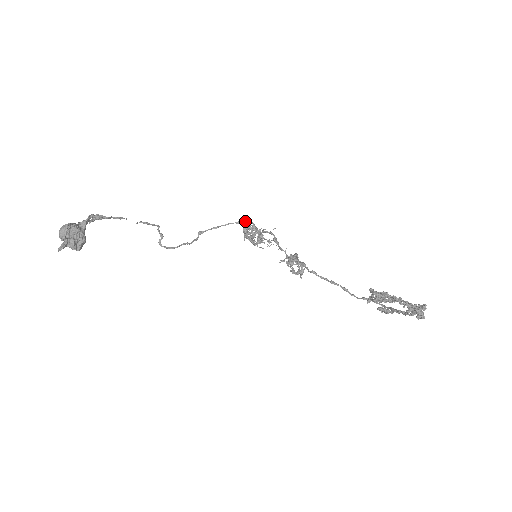
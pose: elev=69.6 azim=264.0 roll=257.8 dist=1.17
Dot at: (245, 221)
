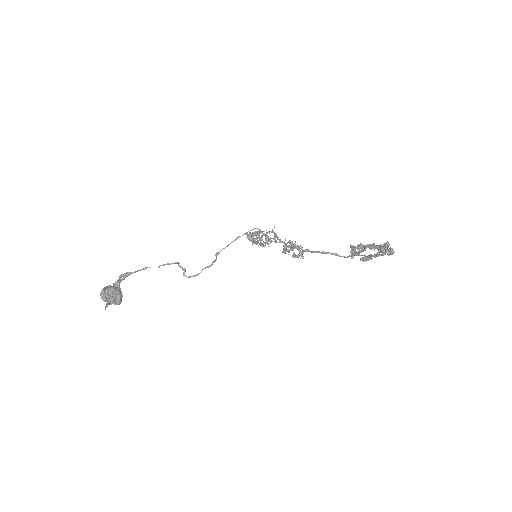
Dot at: (251, 230)
